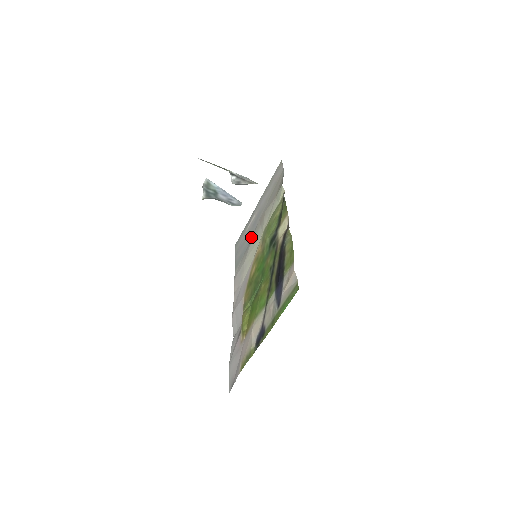
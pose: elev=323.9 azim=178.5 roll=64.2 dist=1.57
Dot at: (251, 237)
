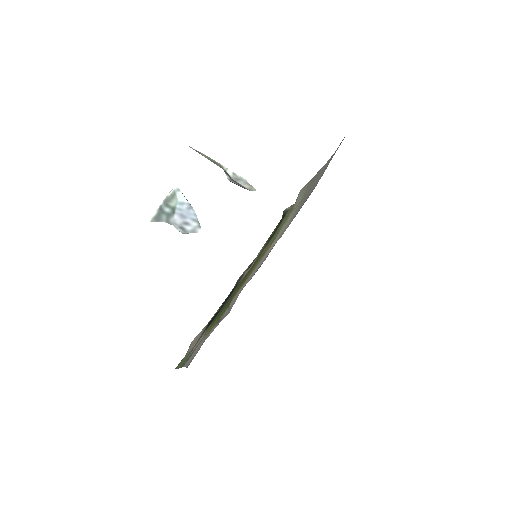
Dot at: (300, 208)
